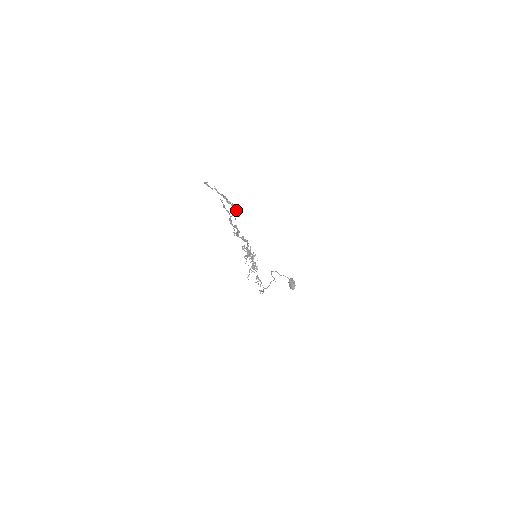
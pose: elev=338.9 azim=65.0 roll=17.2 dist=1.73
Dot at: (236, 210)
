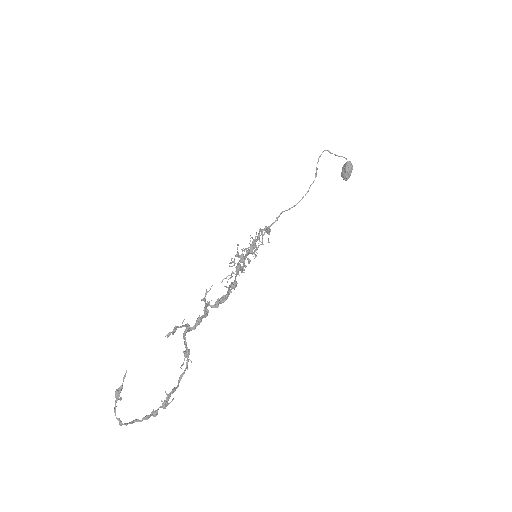
Dot at: (175, 389)
